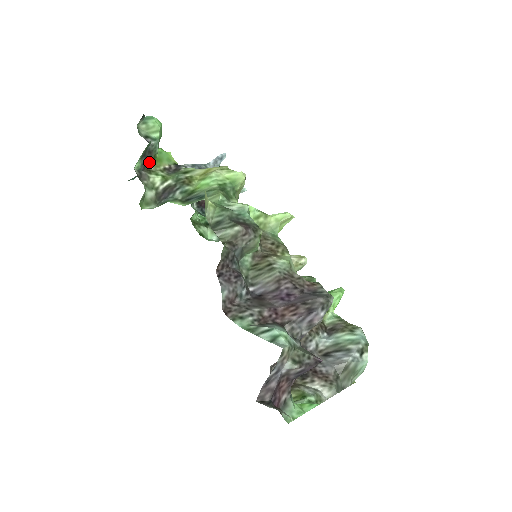
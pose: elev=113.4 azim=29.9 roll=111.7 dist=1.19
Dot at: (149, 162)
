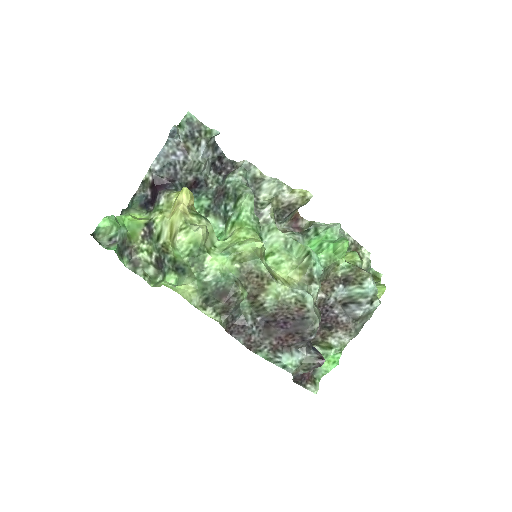
Dot at: (129, 246)
